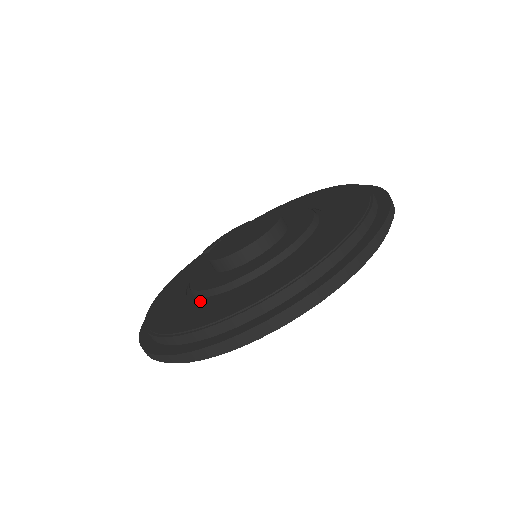
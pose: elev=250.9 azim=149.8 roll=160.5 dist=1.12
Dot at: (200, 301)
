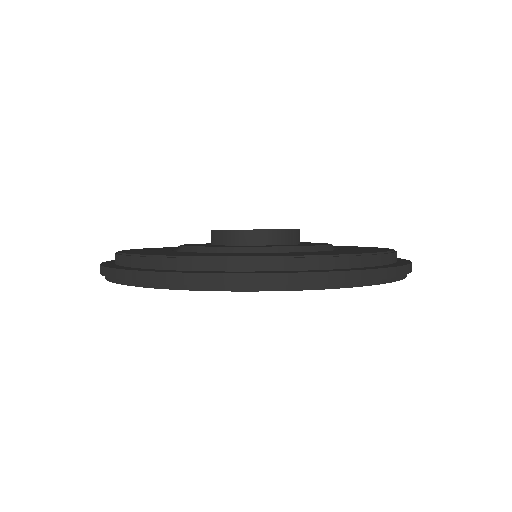
Dot at: occluded
